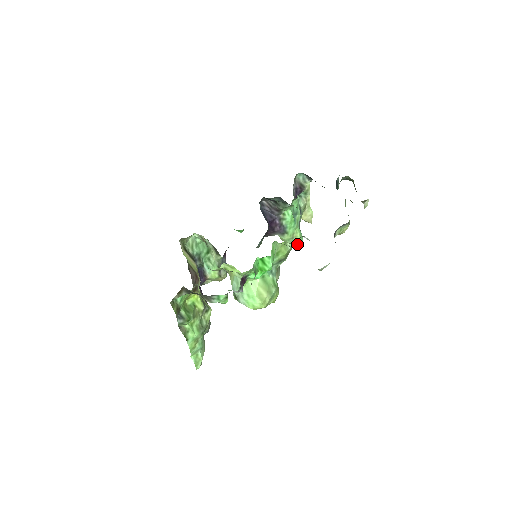
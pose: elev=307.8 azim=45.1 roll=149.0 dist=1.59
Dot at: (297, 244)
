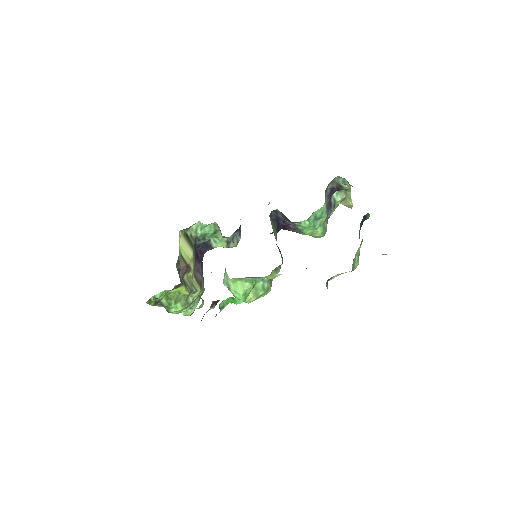
Dot at: (318, 237)
